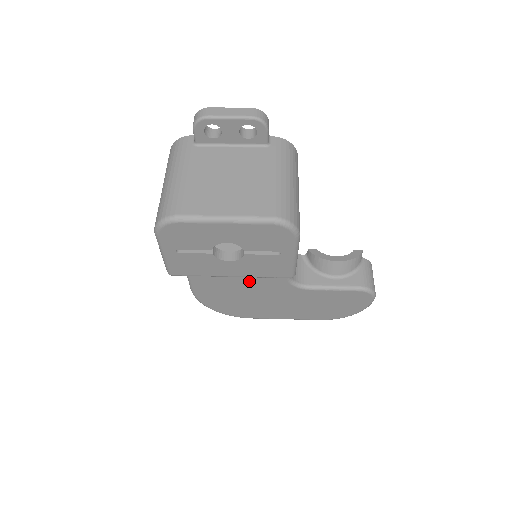
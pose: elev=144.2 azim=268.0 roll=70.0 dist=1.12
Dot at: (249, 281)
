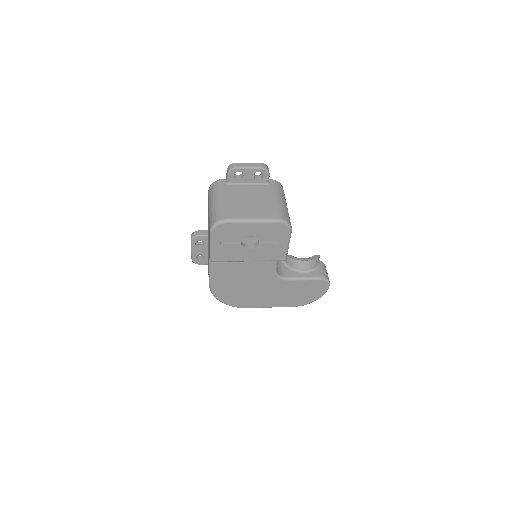
Dot at: (250, 275)
